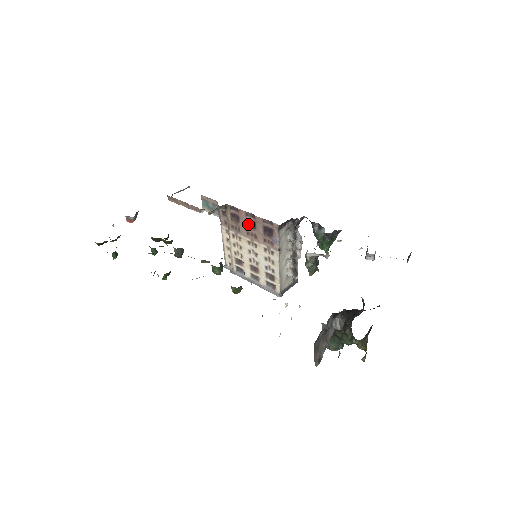
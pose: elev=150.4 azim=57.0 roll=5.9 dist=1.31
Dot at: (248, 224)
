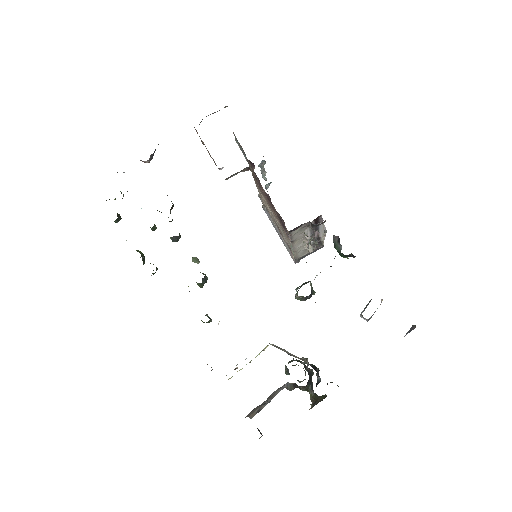
Dot at: (268, 198)
